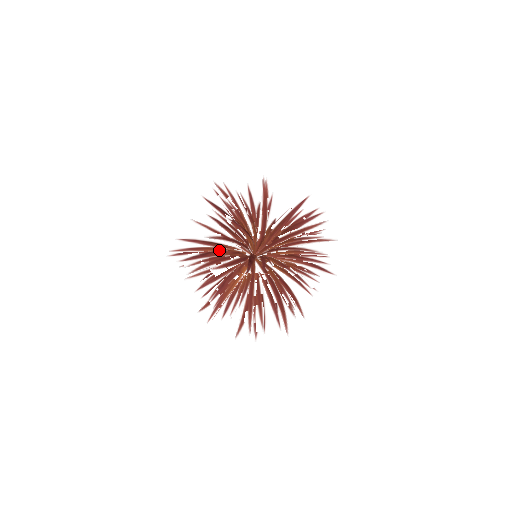
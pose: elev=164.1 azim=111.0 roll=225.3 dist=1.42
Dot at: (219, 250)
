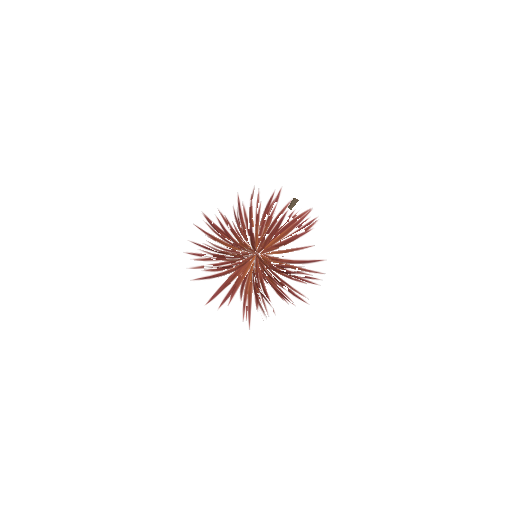
Dot at: occluded
